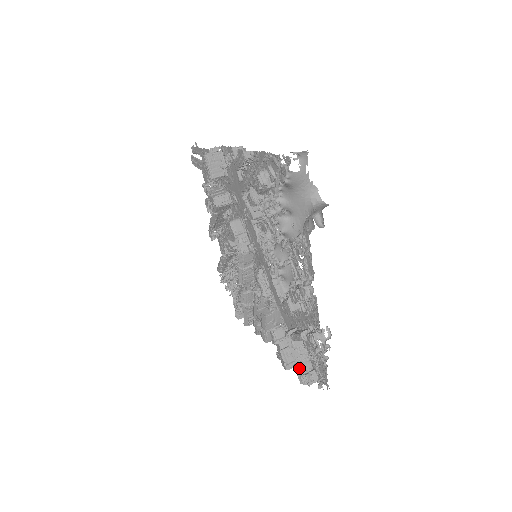
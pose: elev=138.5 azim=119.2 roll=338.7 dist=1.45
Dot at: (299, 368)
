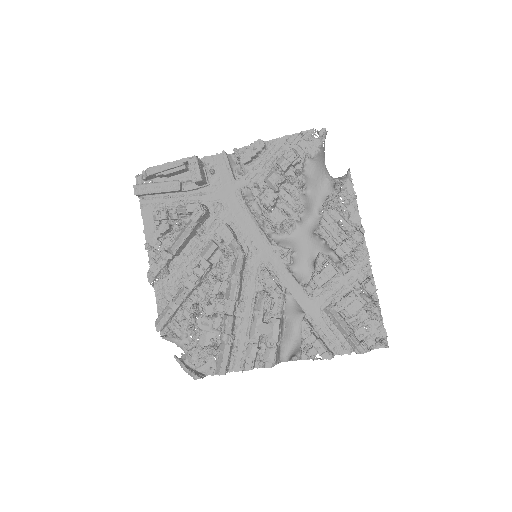
Dot at: (354, 337)
